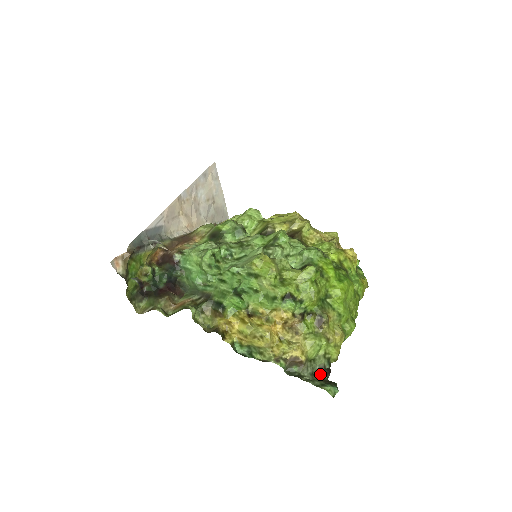
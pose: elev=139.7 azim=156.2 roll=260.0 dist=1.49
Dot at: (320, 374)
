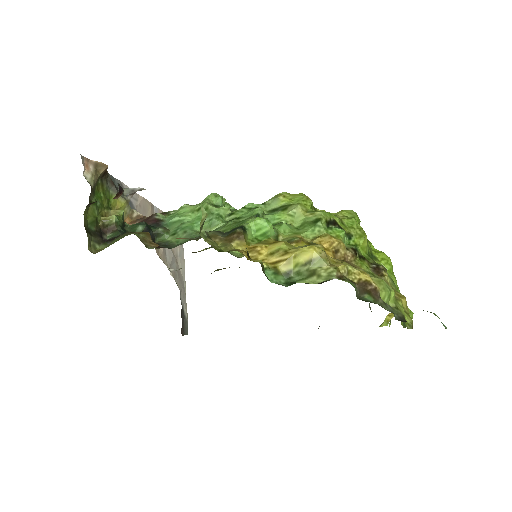
Dot at: (404, 321)
